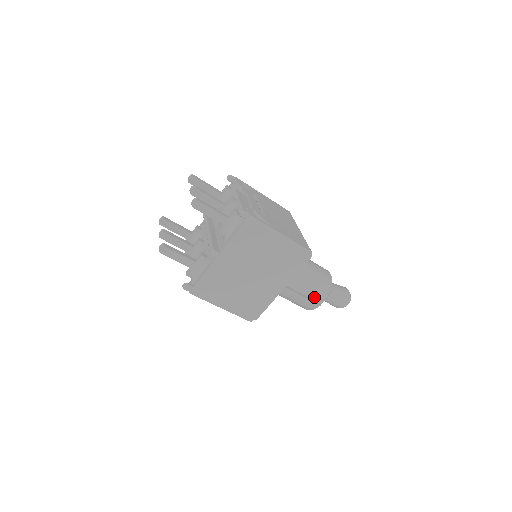
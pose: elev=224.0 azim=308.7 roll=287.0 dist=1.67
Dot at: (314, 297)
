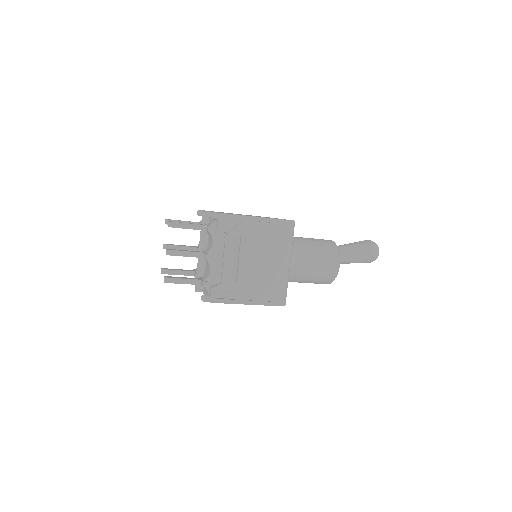
Dot at: occluded
